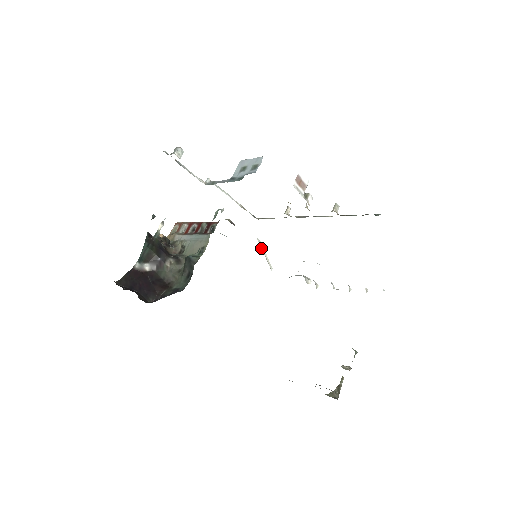
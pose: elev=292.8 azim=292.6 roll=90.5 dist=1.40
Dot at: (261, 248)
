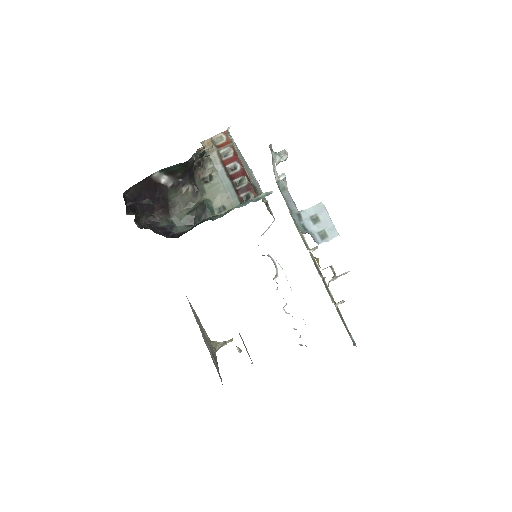
Dot at: occluded
